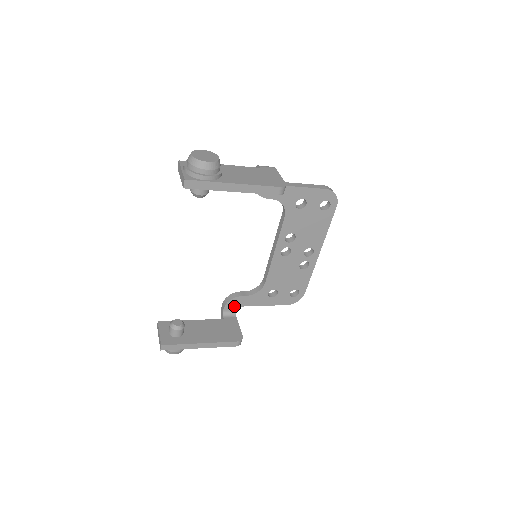
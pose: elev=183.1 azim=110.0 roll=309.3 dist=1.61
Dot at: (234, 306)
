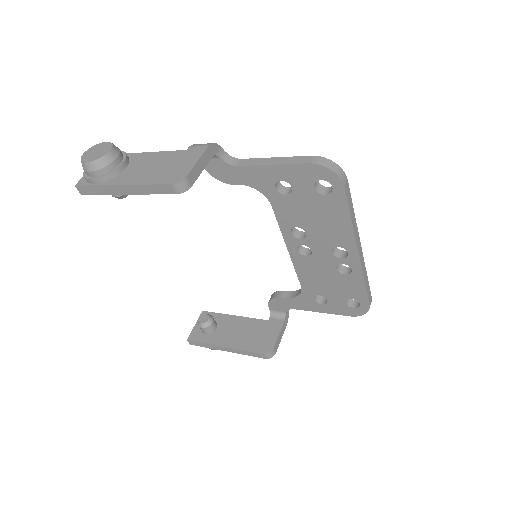
Dot at: (280, 307)
